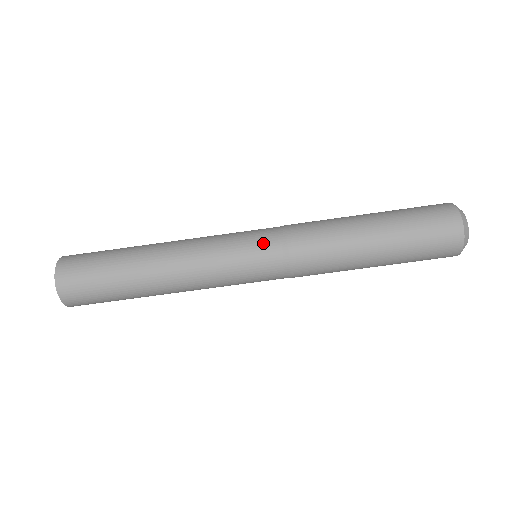
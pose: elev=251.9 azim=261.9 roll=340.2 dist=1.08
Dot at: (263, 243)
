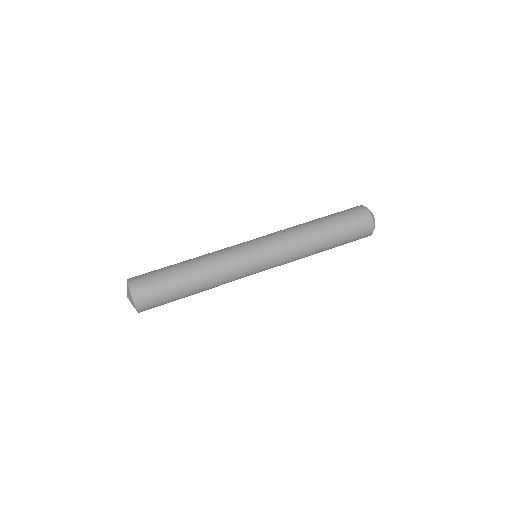
Dot at: (261, 242)
